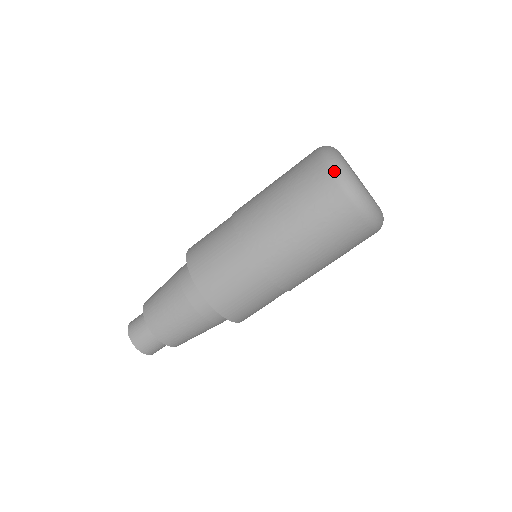
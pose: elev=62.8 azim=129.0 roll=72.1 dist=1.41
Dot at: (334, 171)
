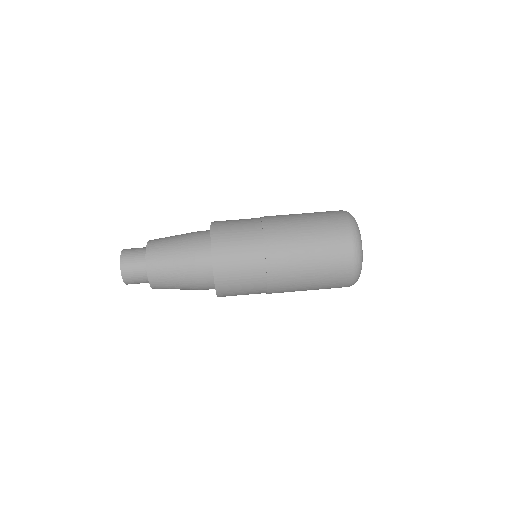
Dot at: (352, 228)
